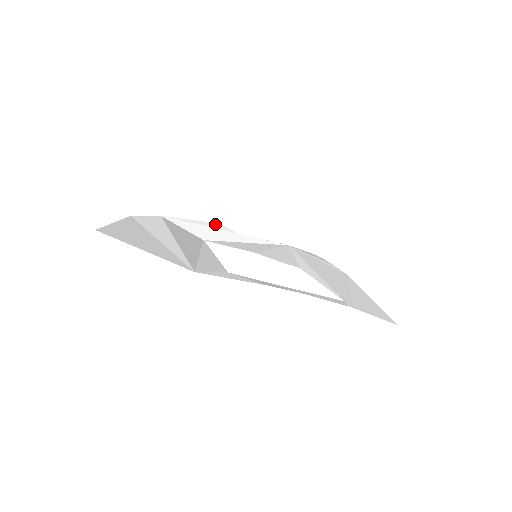
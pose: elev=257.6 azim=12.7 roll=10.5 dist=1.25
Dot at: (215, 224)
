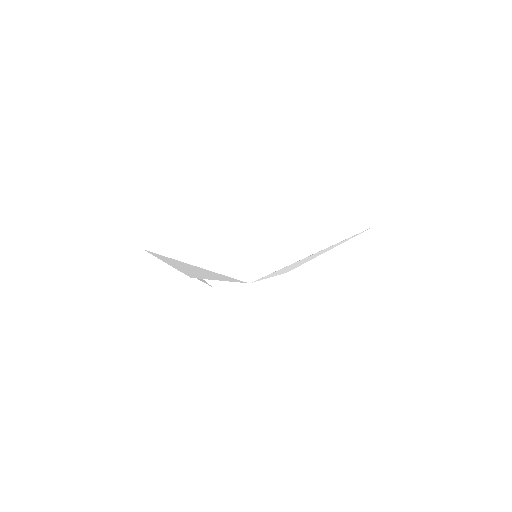
Dot at: occluded
